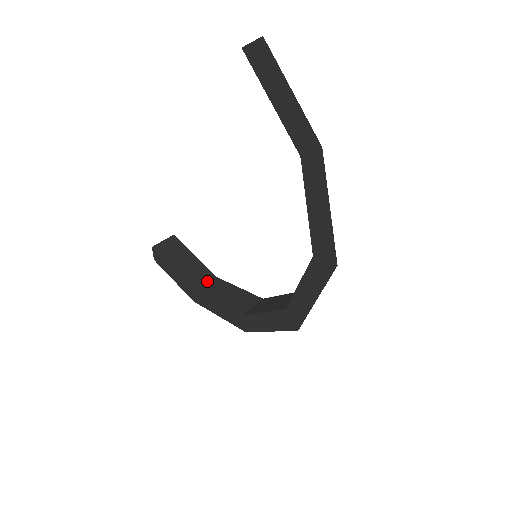
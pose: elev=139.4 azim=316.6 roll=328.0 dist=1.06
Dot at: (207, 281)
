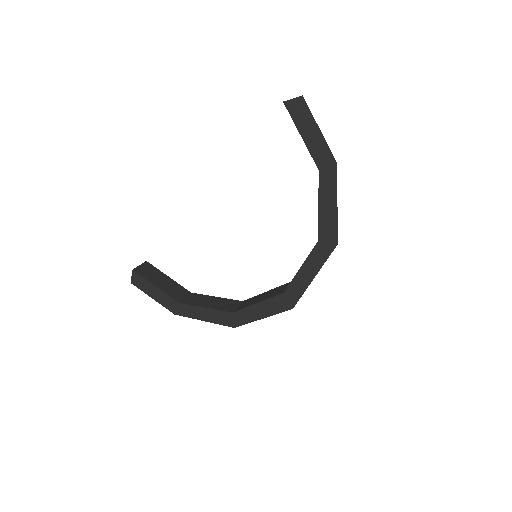
Dot at: (186, 296)
